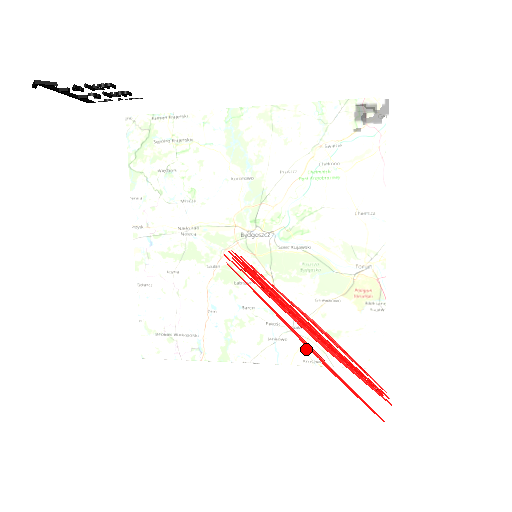
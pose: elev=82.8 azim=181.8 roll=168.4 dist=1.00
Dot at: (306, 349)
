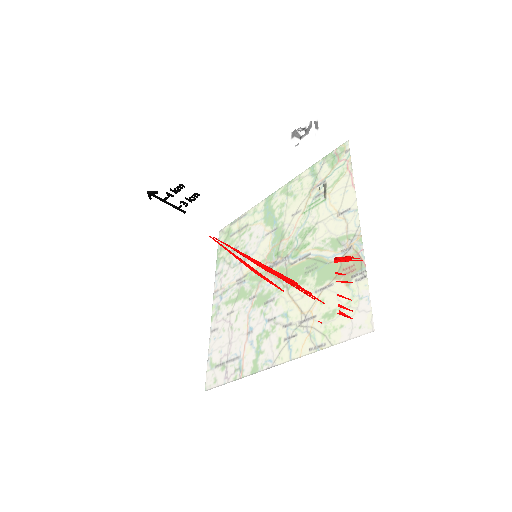
Dot at: (270, 295)
